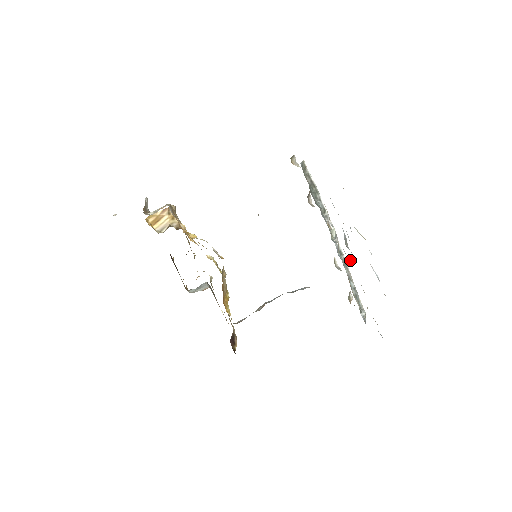
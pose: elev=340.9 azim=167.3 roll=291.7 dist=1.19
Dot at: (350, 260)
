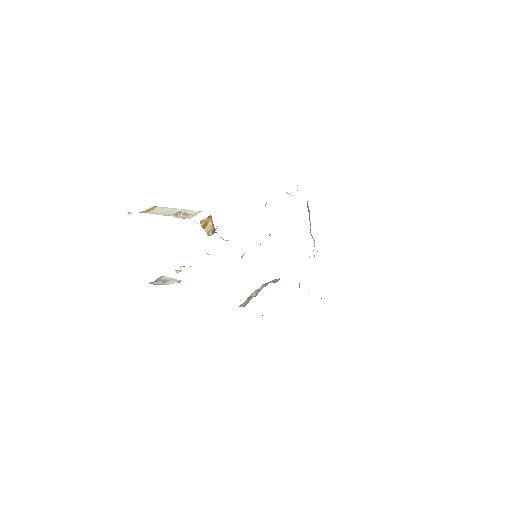
Dot at: occluded
